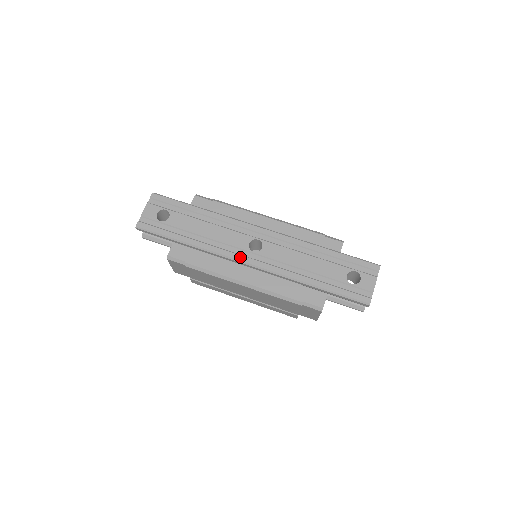
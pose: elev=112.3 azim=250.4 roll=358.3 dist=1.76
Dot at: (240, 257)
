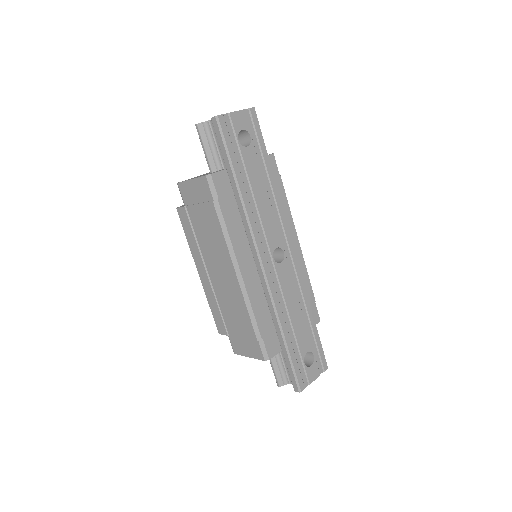
Dot at: (262, 251)
